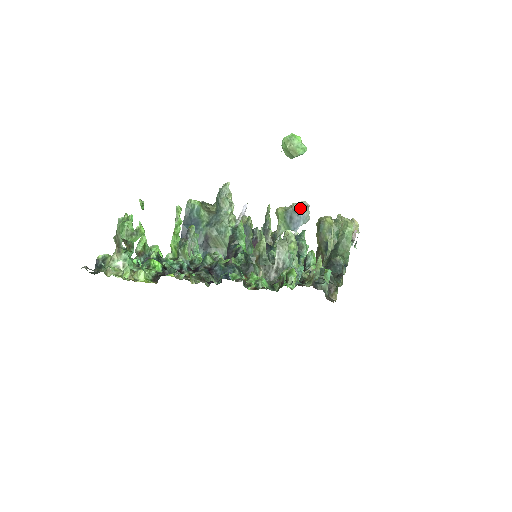
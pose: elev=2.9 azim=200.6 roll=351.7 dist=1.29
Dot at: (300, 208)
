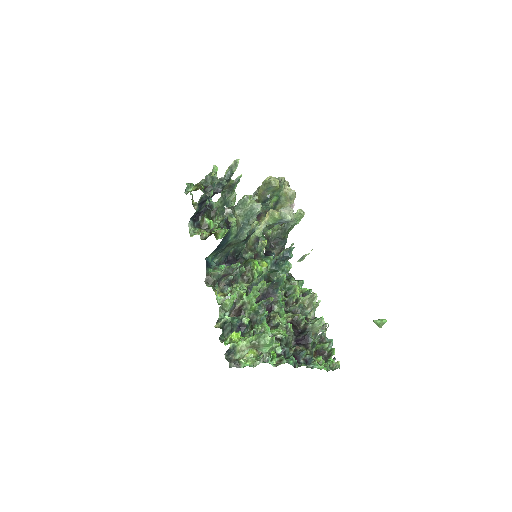
Dot at: (292, 221)
